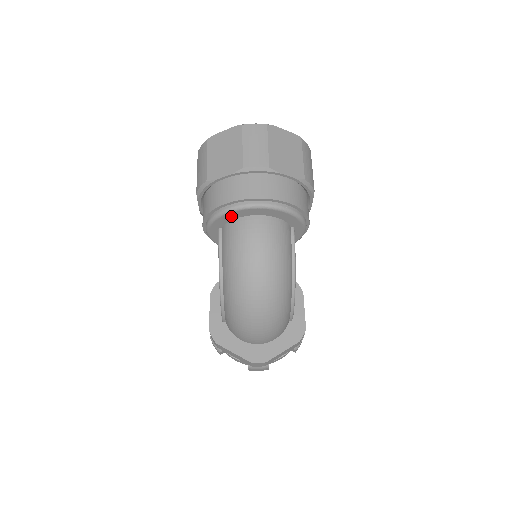
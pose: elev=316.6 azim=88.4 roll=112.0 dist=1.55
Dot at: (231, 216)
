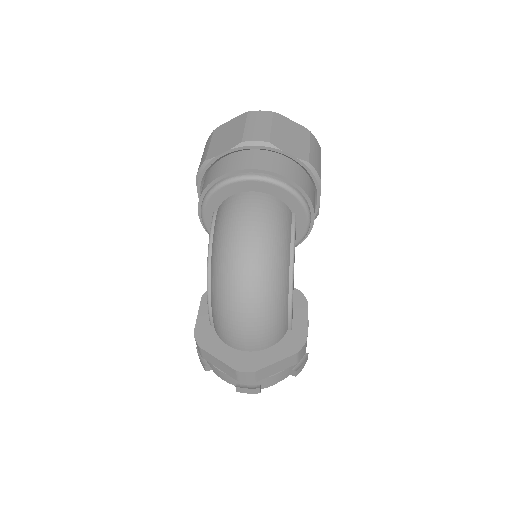
Dot at: (225, 192)
